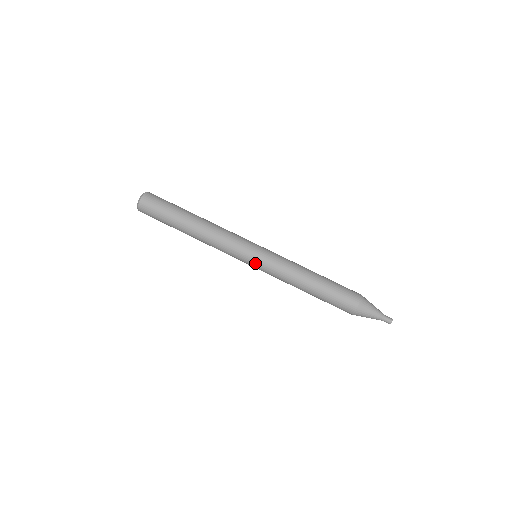
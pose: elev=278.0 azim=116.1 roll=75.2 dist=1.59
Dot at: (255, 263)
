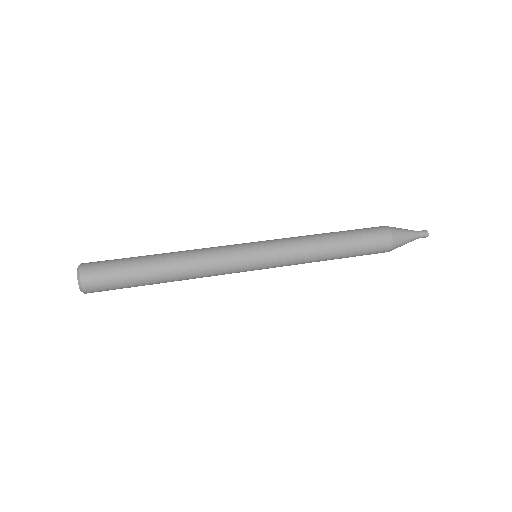
Dot at: (263, 259)
